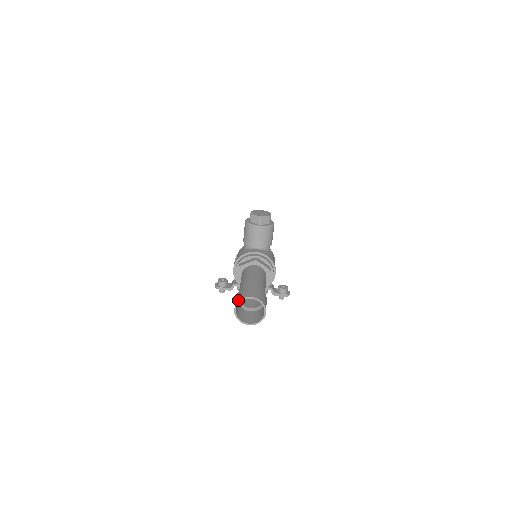
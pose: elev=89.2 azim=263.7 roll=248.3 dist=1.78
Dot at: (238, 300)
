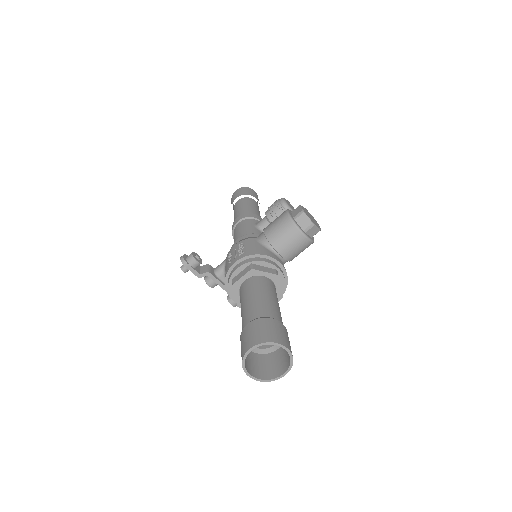
Dot at: (266, 340)
